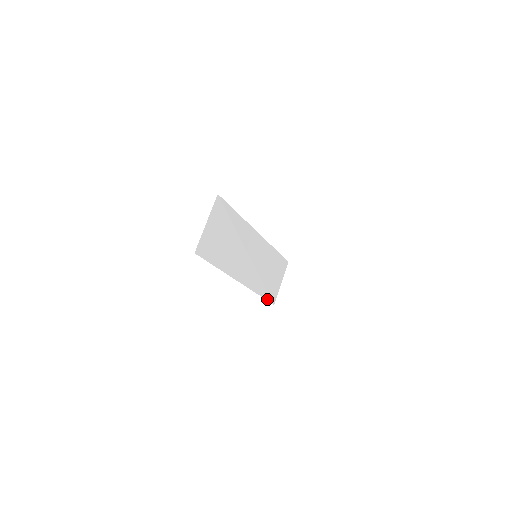
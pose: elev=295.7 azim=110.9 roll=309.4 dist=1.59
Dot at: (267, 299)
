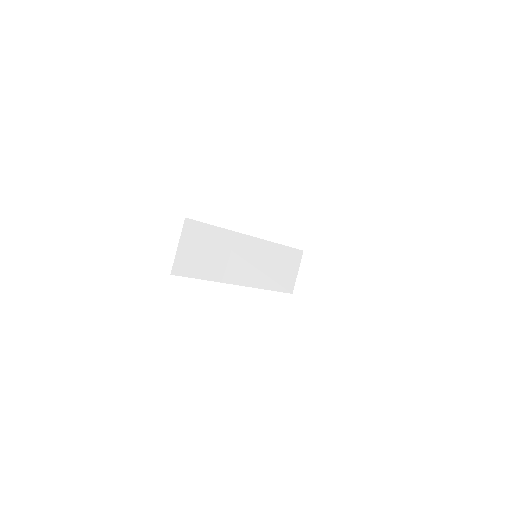
Dot at: (281, 291)
